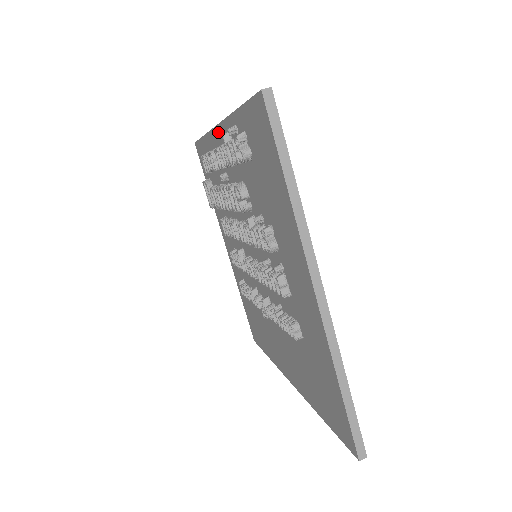
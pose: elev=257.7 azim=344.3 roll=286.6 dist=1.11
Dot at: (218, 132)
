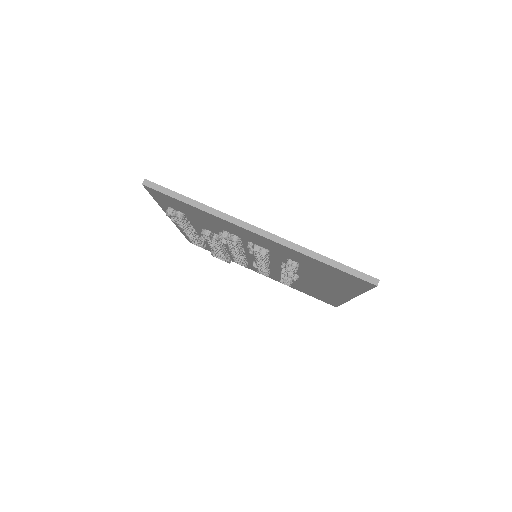
Dot at: occluded
